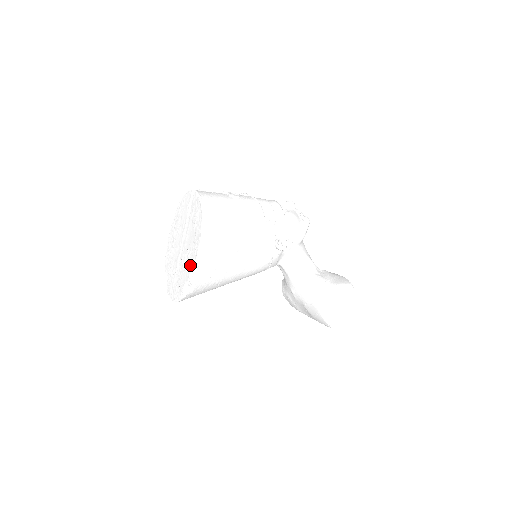
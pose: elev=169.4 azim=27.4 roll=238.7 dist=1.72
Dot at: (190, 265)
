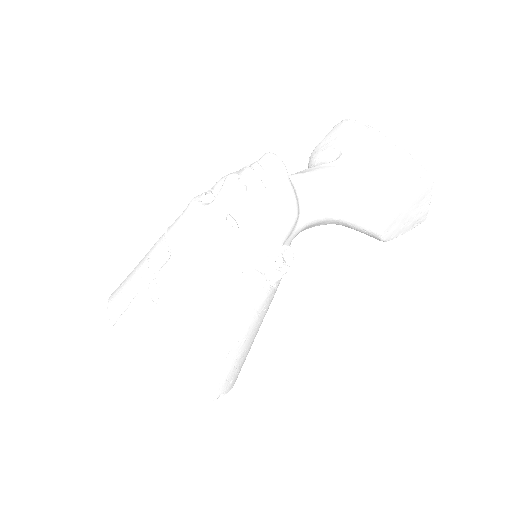
Dot at: occluded
